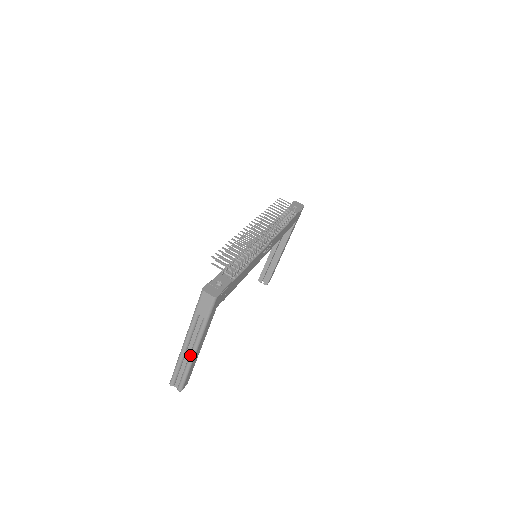
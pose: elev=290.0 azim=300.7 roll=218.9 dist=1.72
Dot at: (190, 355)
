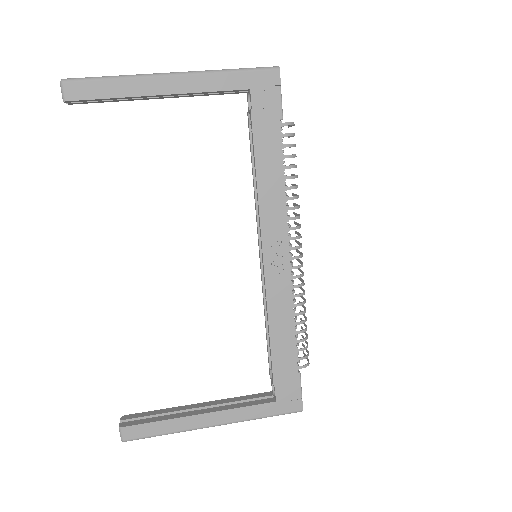
Dot at: (155, 74)
